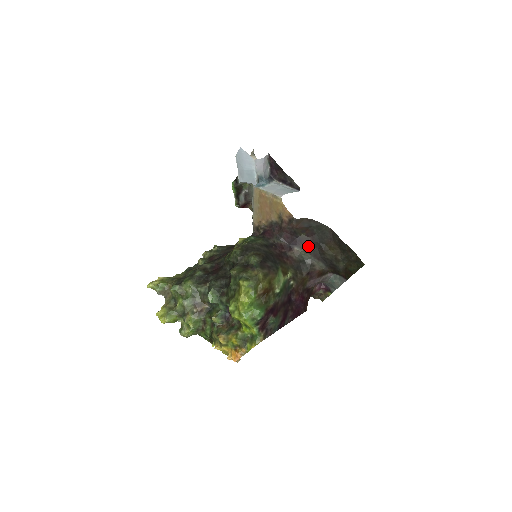
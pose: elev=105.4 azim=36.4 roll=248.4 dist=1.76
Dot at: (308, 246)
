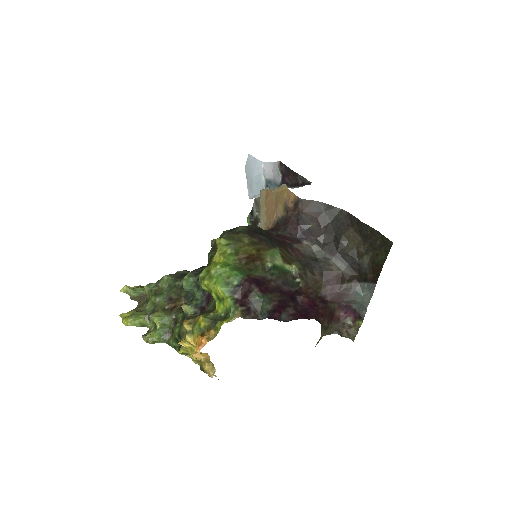
Dot at: (321, 240)
